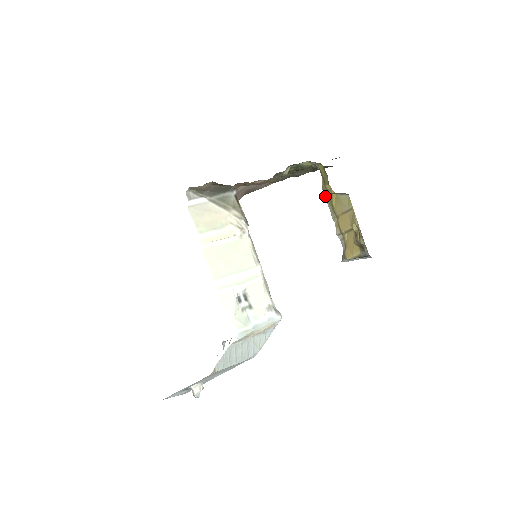
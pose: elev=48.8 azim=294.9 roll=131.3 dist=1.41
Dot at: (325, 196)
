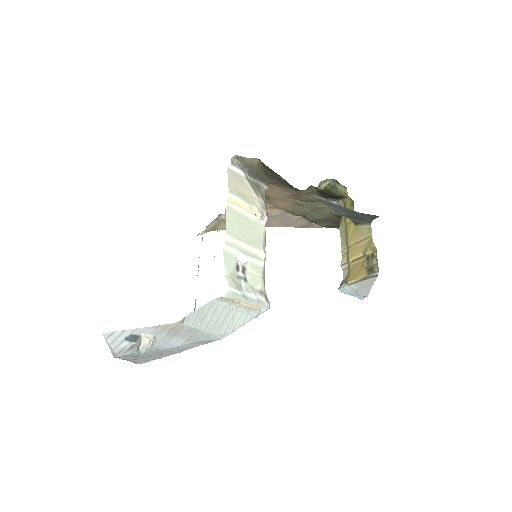
Dot at: (341, 230)
